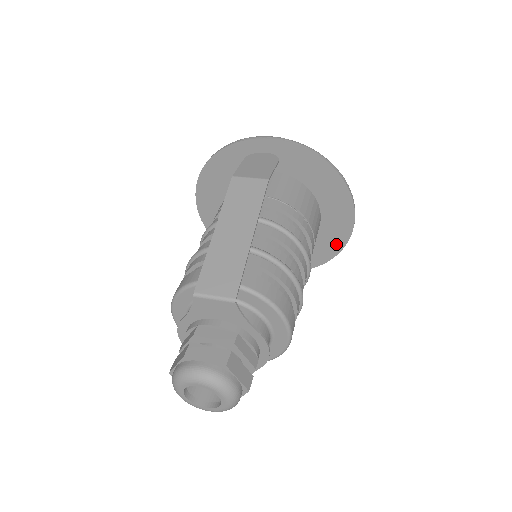
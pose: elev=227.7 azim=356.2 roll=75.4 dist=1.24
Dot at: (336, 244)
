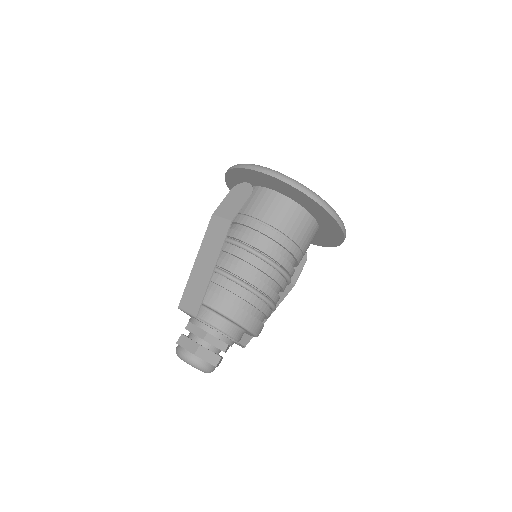
Dot at: (337, 237)
